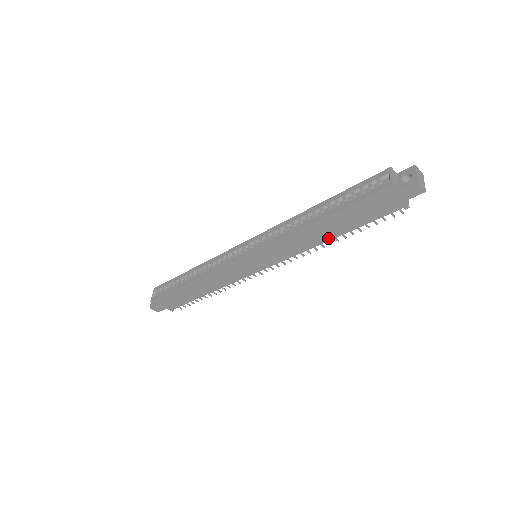
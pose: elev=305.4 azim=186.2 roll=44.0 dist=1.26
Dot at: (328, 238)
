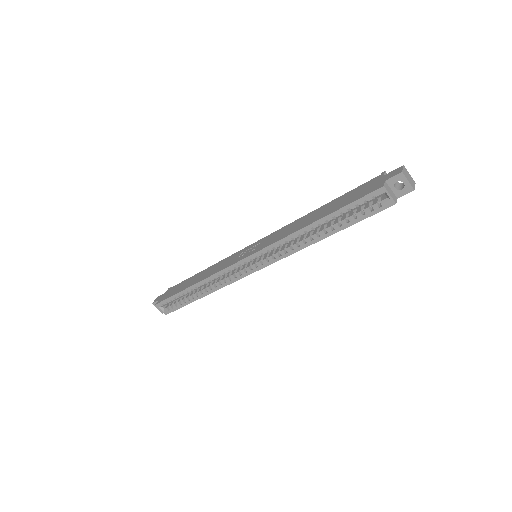
Dot at: occluded
